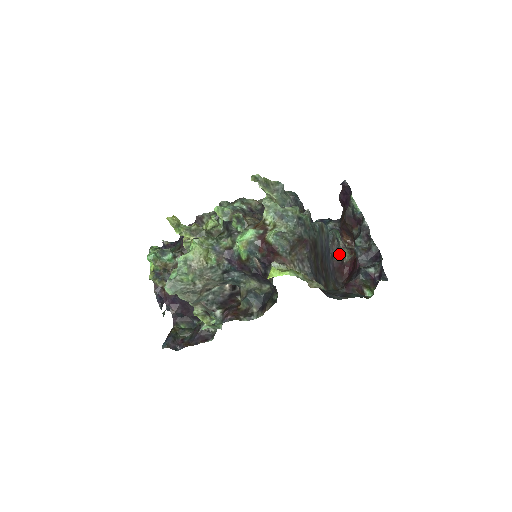
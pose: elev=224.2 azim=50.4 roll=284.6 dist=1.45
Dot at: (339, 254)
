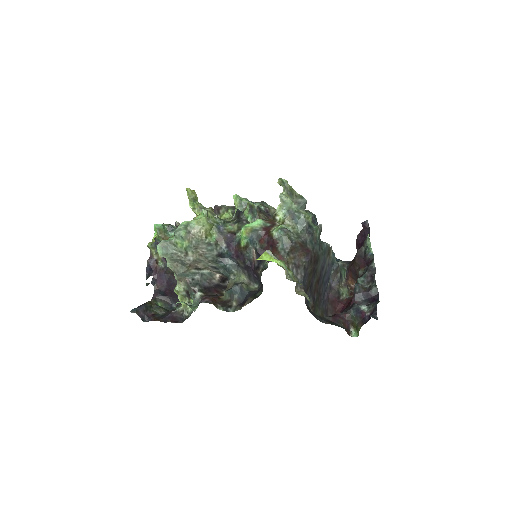
Dot at: (338, 288)
